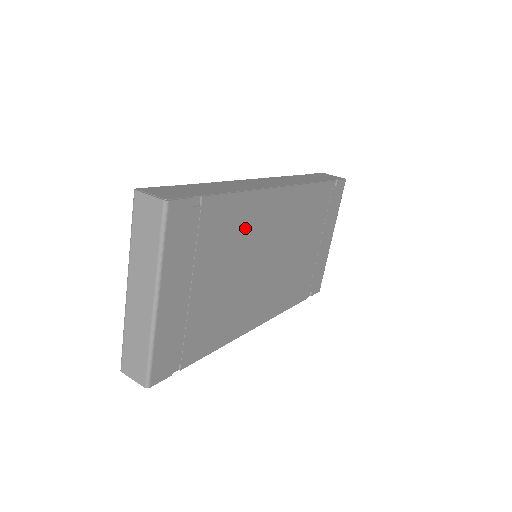
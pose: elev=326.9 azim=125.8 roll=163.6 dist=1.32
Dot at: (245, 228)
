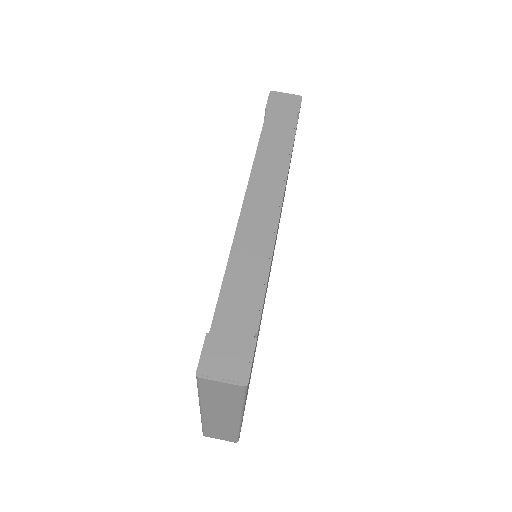
Dot at: occluded
